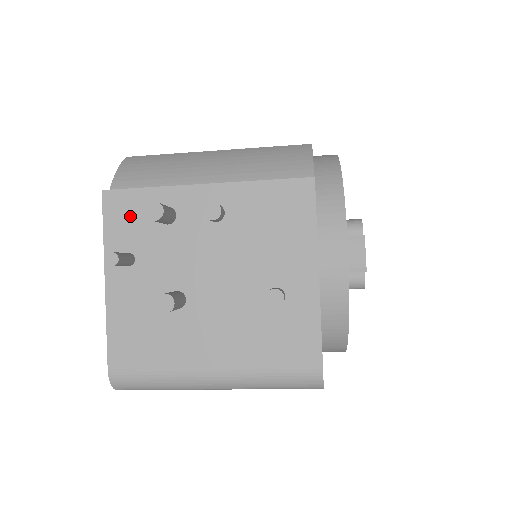
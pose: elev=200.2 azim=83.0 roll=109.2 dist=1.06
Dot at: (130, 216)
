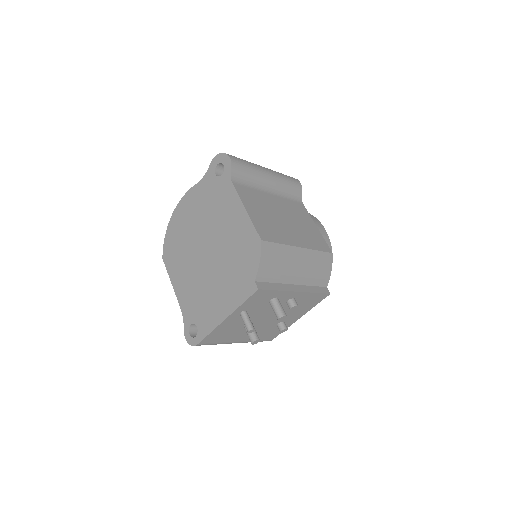
Dot at: (260, 299)
